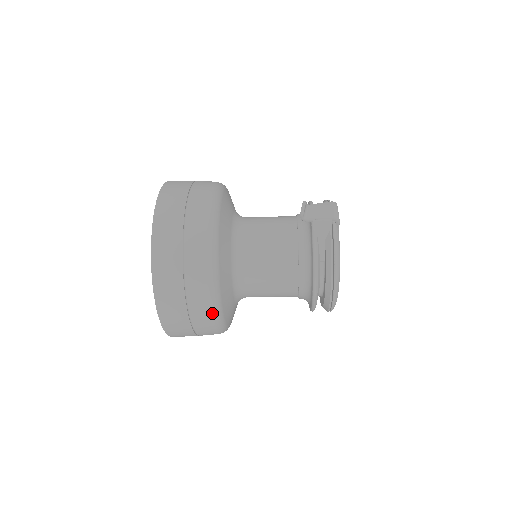
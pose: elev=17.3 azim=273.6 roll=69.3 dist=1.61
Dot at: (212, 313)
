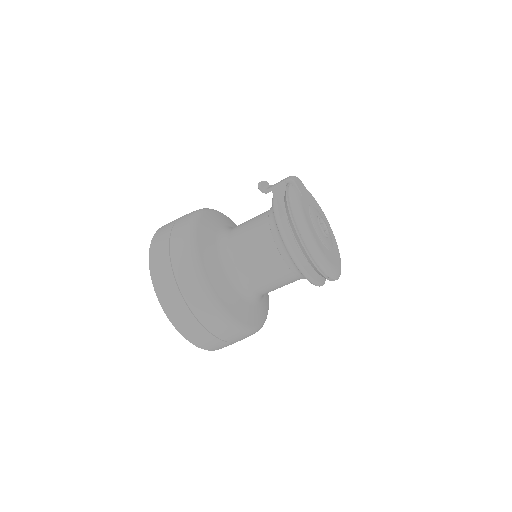
Dot at: (199, 287)
